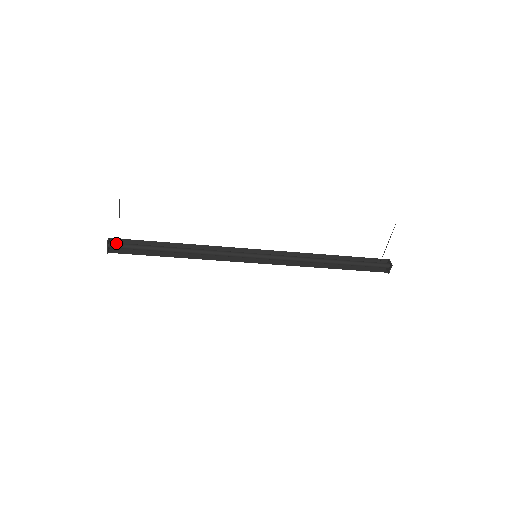
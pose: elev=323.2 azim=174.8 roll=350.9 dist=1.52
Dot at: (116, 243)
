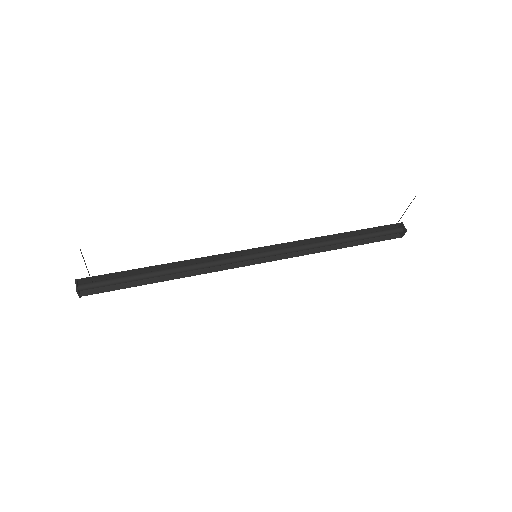
Dot at: (87, 284)
